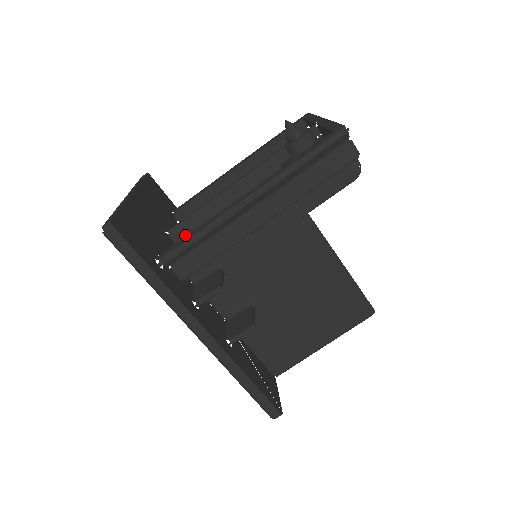
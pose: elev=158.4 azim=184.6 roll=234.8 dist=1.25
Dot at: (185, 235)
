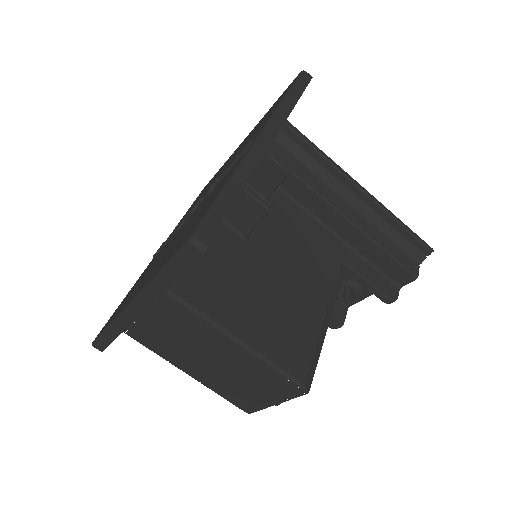
Dot at: occluded
